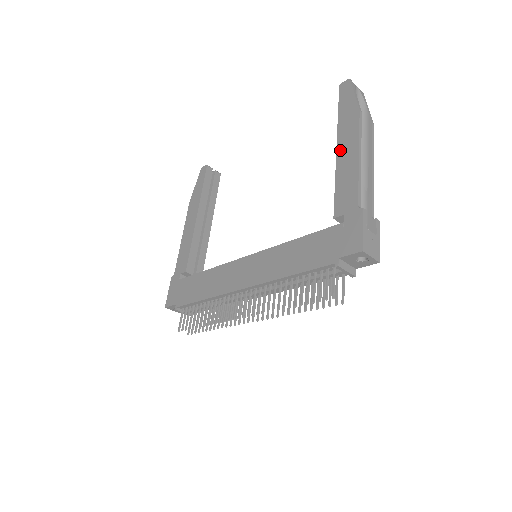
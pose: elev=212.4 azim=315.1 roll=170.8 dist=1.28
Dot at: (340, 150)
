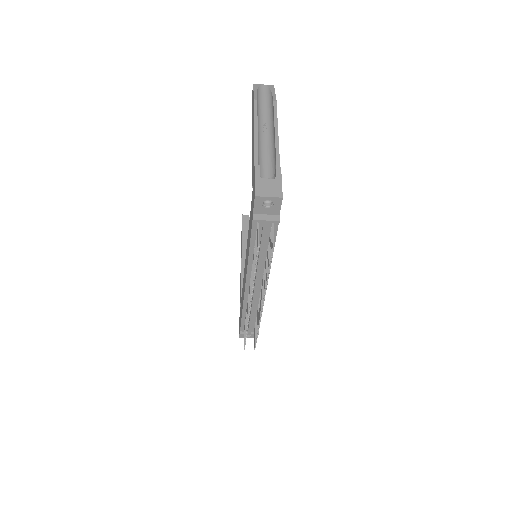
Dot at: (252, 137)
